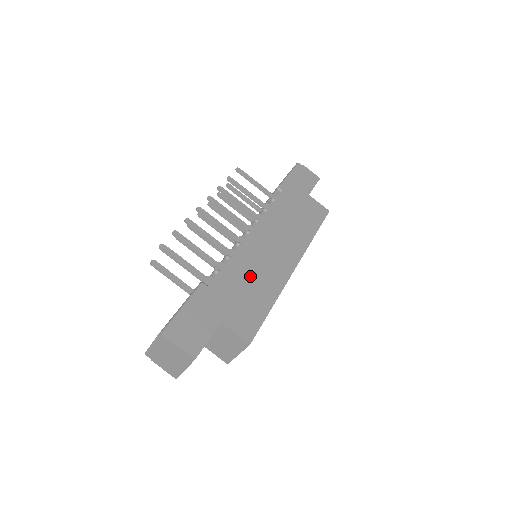
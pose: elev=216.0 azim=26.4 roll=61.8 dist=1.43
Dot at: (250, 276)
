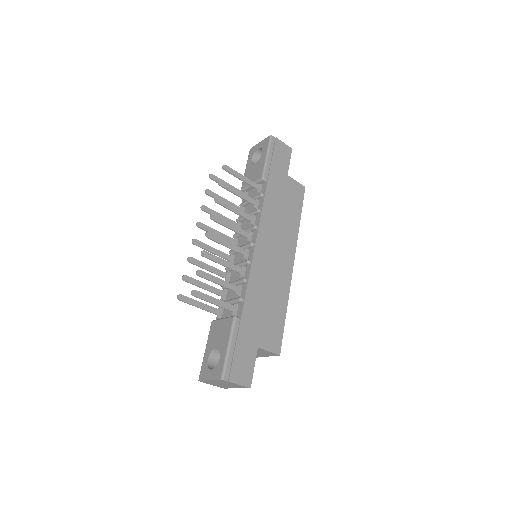
Dot at: (266, 292)
